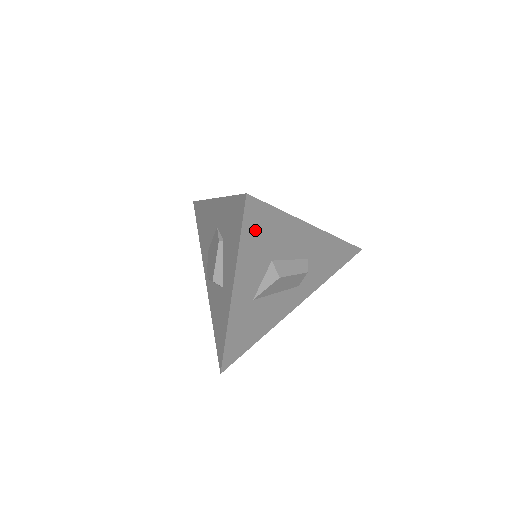
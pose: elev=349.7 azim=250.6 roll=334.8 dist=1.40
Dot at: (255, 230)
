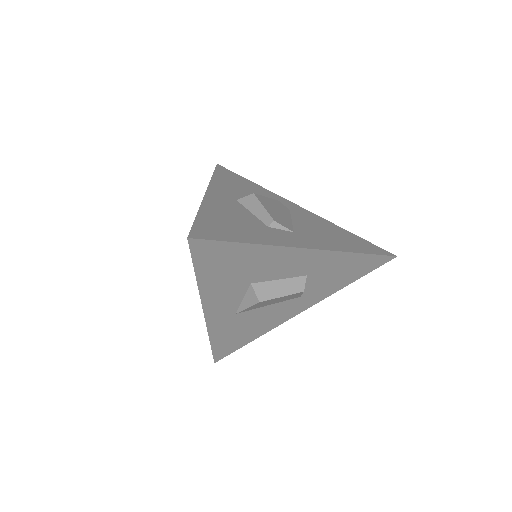
Dot at: (215, 264)
